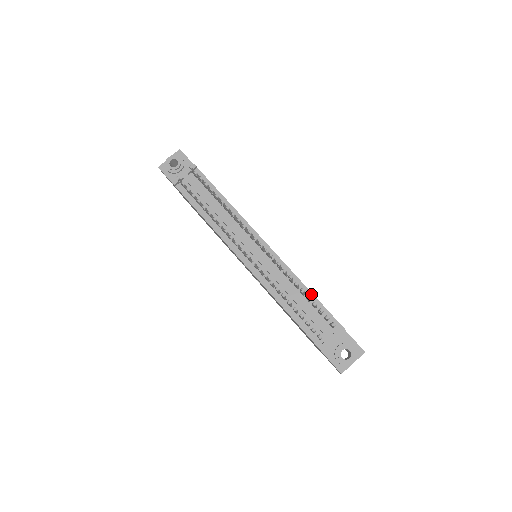
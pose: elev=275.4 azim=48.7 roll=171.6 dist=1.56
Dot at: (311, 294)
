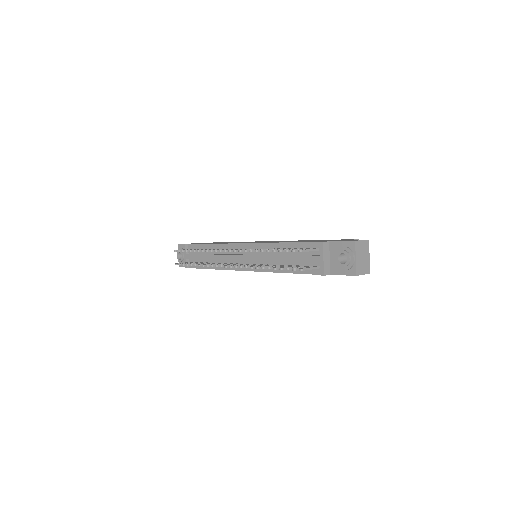
Dot at: (289, 244)
